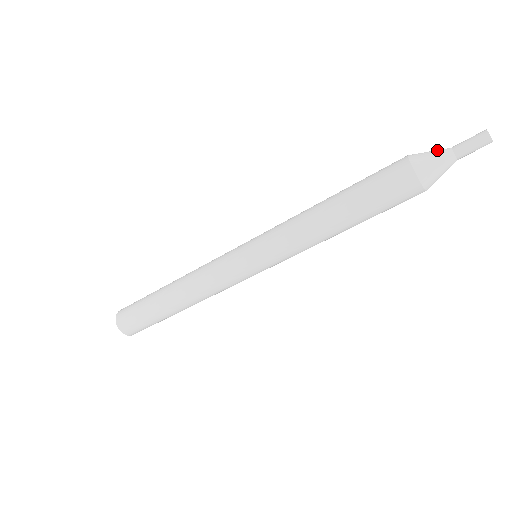
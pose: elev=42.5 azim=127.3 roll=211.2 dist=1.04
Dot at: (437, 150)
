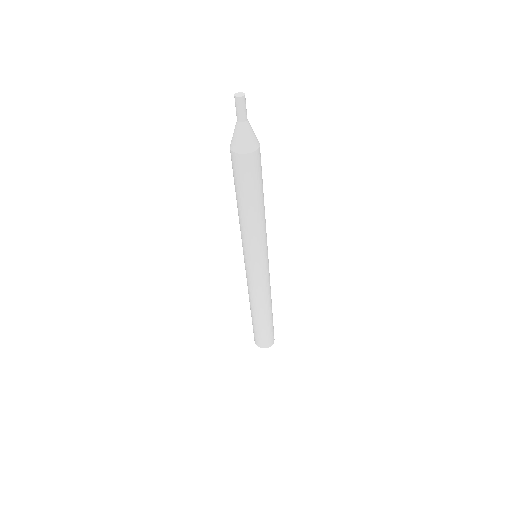
Dot at: (235, 131)
